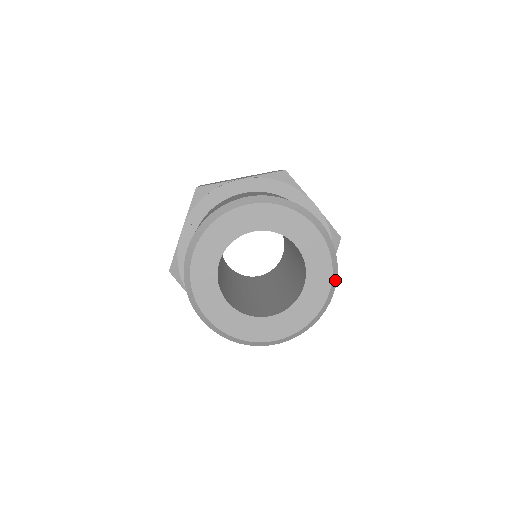
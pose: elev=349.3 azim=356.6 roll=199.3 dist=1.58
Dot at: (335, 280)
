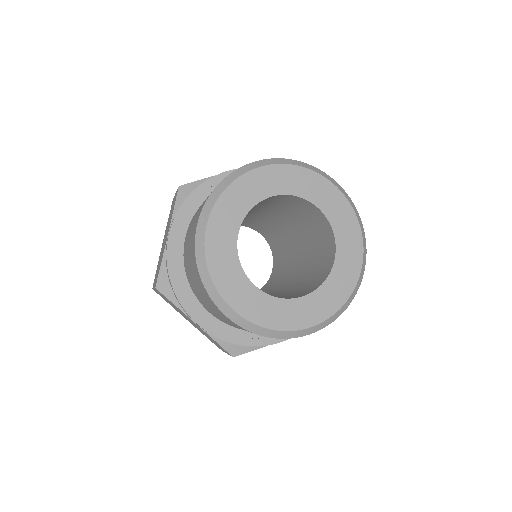
Dot at: (330, 322)
